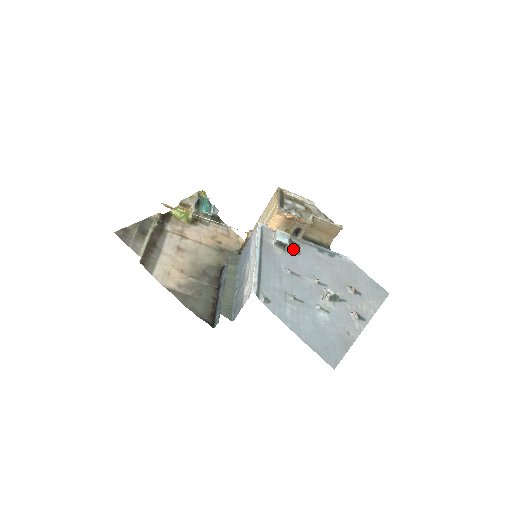
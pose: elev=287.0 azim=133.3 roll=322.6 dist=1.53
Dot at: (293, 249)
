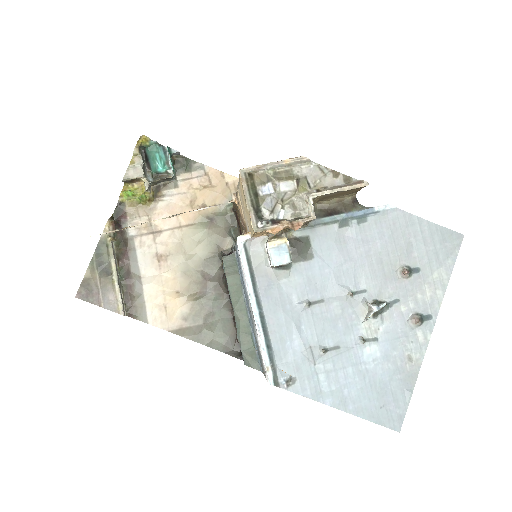
Dot at: (301, 254)
